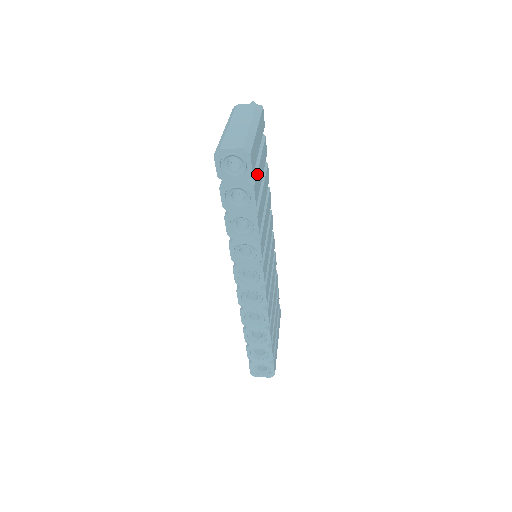
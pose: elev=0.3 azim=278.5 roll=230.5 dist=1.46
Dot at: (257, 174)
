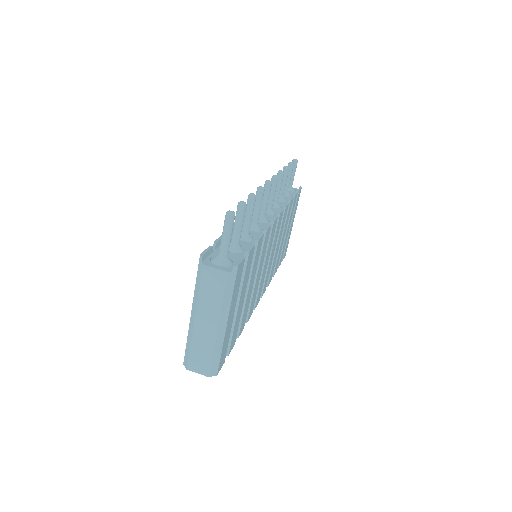
Dot at: (233, 332)
